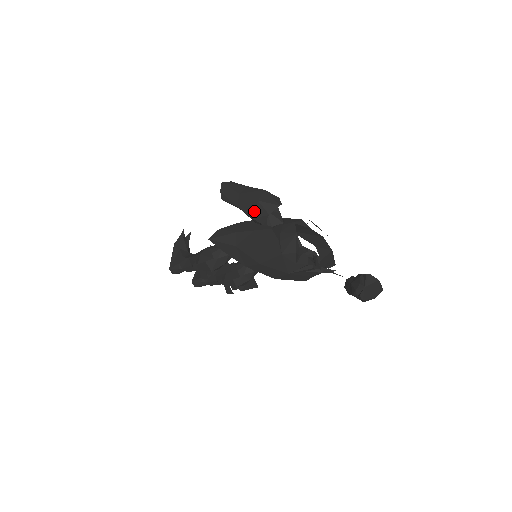
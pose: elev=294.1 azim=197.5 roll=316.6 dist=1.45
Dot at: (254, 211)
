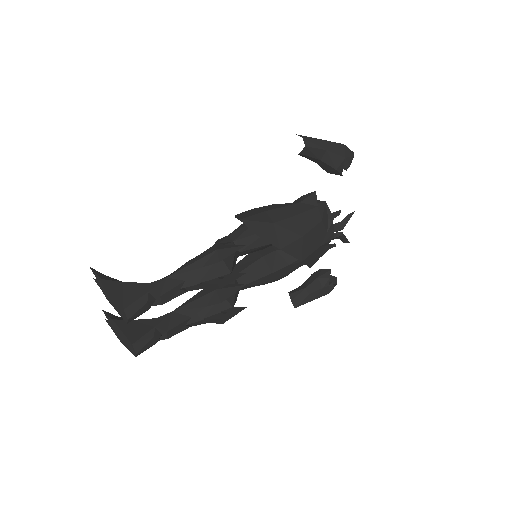
Dot at: (344, 152)
